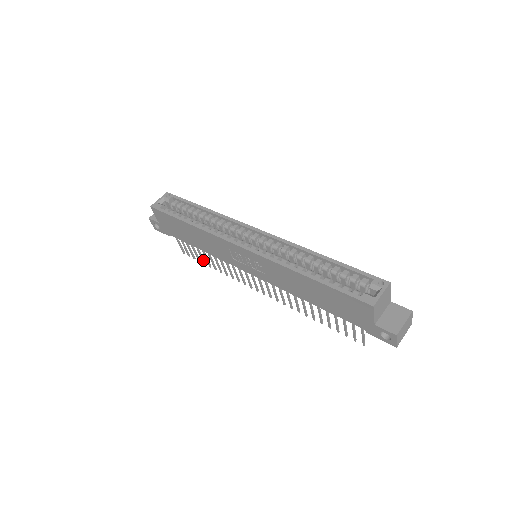
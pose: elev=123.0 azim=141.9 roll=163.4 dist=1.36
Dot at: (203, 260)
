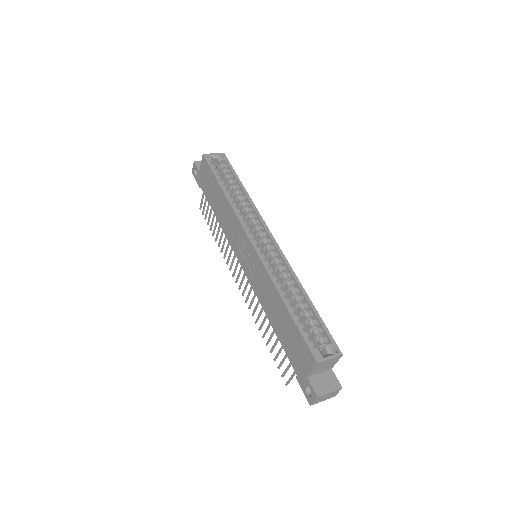
Dot at: (211, 226)
